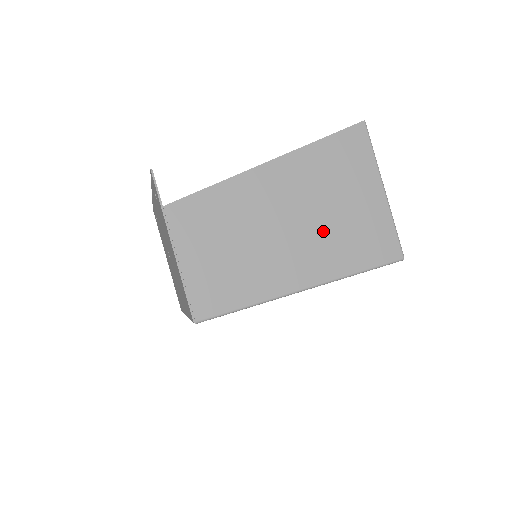
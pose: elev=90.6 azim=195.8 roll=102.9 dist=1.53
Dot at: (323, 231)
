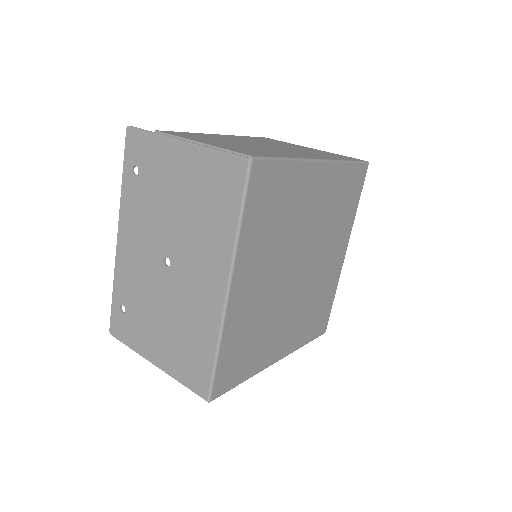
Dot at: (297, 150)
